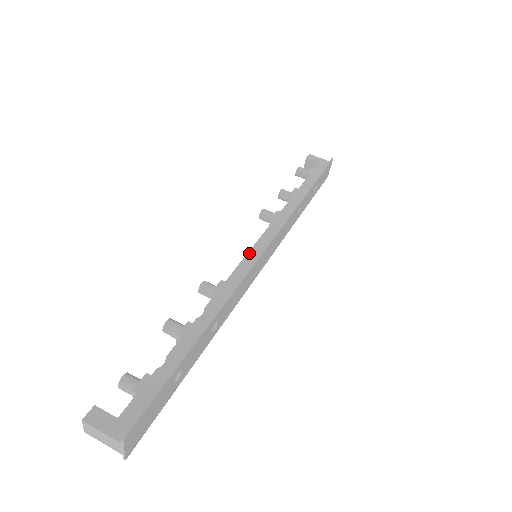
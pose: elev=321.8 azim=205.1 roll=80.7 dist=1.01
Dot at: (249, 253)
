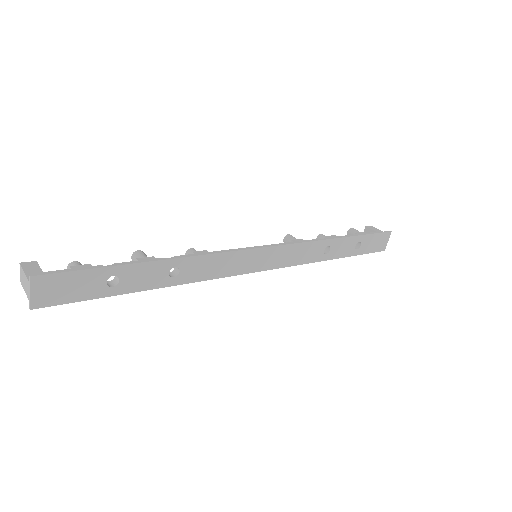
Dot at: occluded
